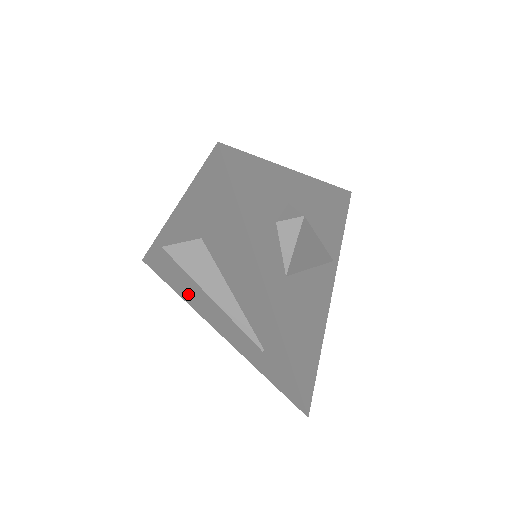
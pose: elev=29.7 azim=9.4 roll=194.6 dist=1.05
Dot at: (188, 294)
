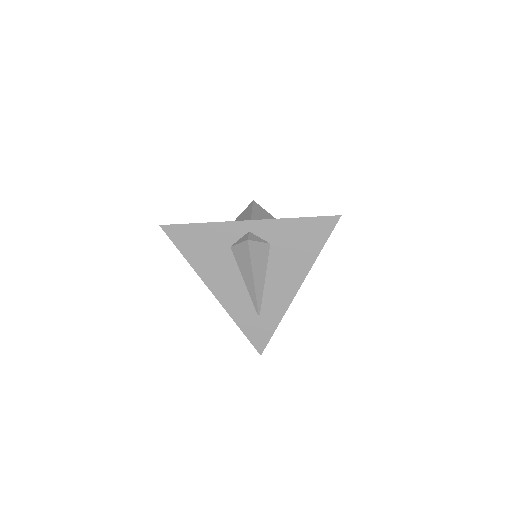
Dot at: (205, 266)
